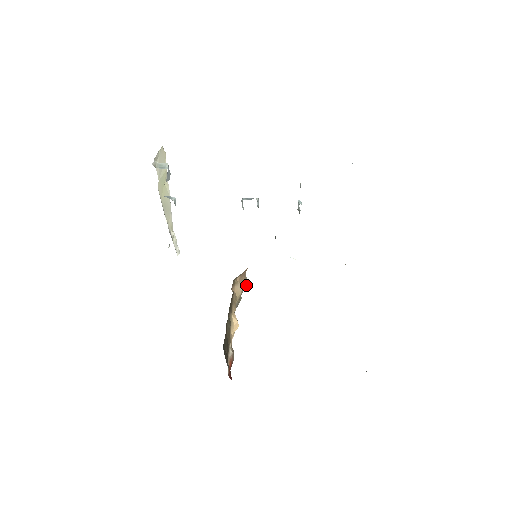
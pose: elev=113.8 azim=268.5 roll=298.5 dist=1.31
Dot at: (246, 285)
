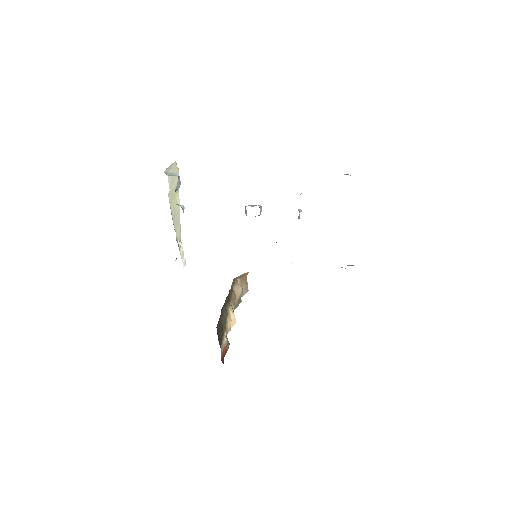
Dot at: (247, 291)
